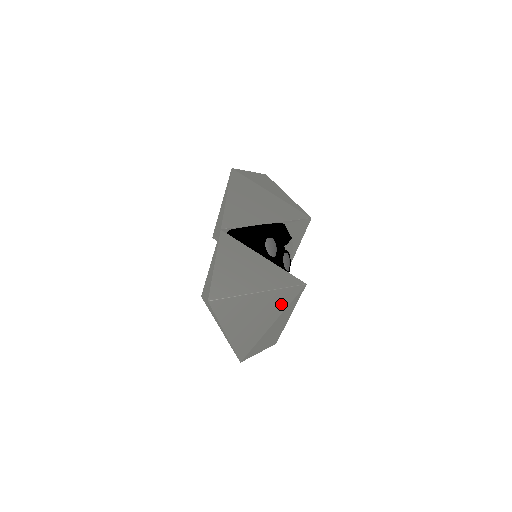
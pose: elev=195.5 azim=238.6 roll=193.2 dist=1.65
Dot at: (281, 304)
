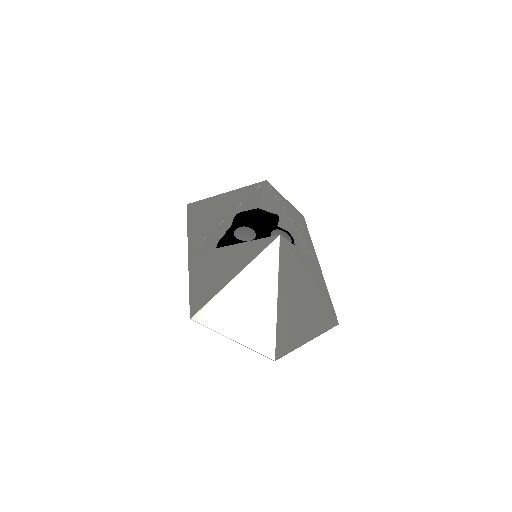
Dot at: (269, 273)
